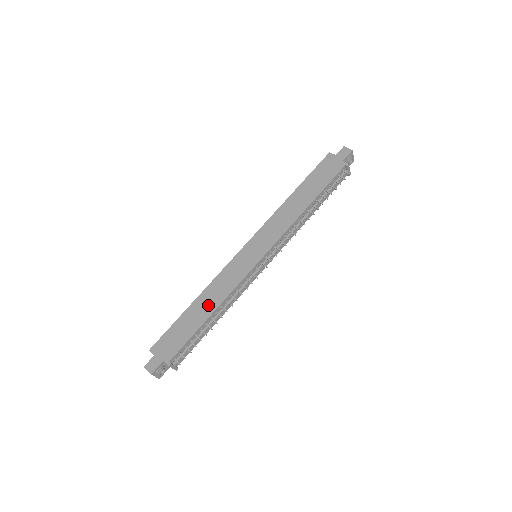
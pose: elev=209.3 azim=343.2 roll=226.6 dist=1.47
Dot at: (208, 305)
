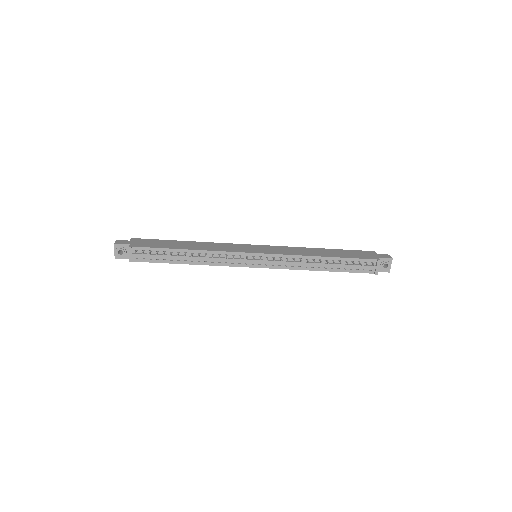
Dot at: (193, 246)
